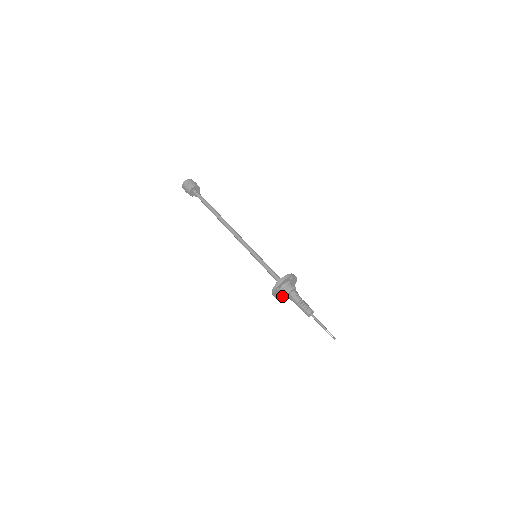
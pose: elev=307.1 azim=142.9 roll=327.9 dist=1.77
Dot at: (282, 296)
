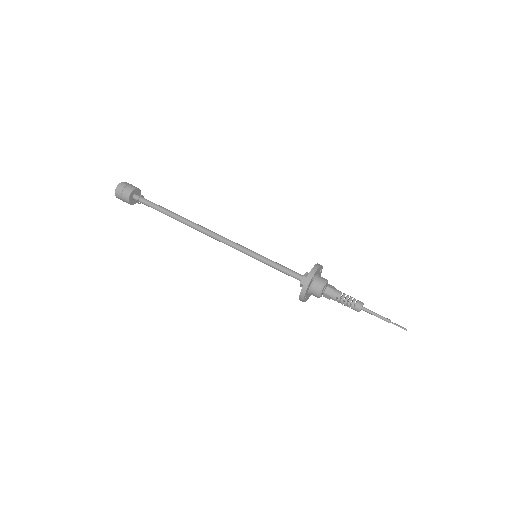
Dot at: (304, 301)
